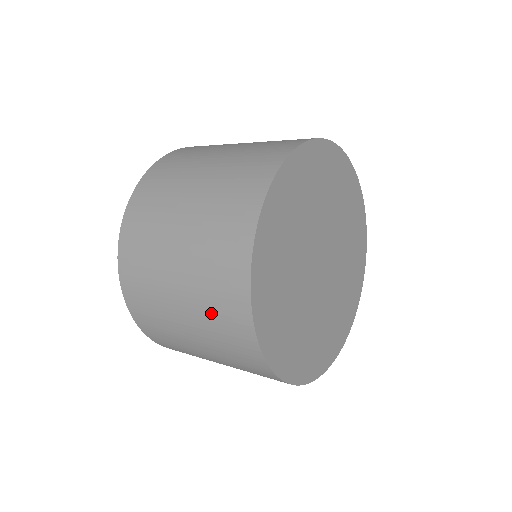
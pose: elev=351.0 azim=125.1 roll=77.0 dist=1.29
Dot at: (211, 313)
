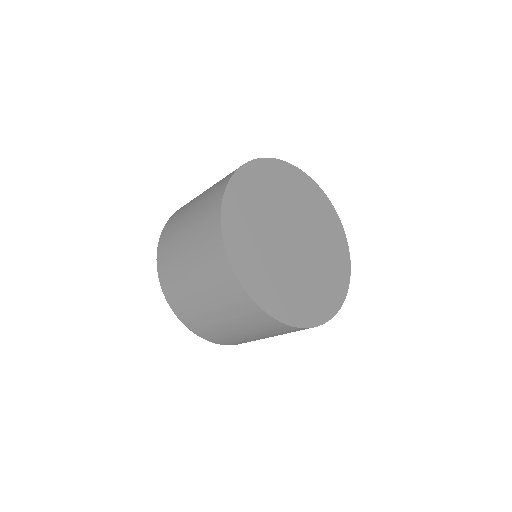
Dot at: (225, 300)
